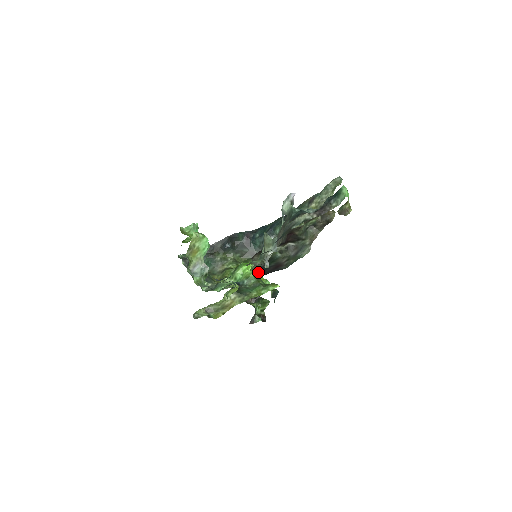
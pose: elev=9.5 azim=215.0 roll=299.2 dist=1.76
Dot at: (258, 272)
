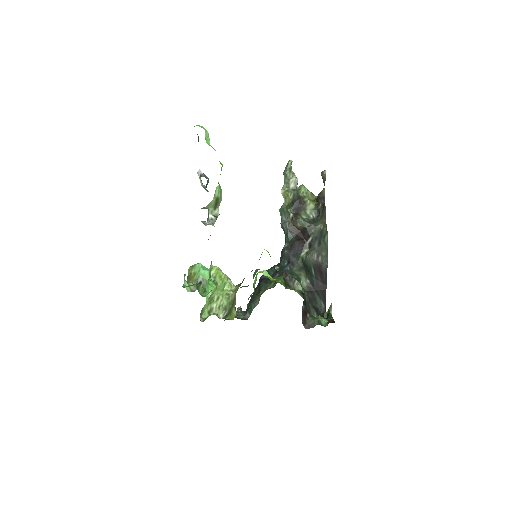
Dot at: (317, 295)
